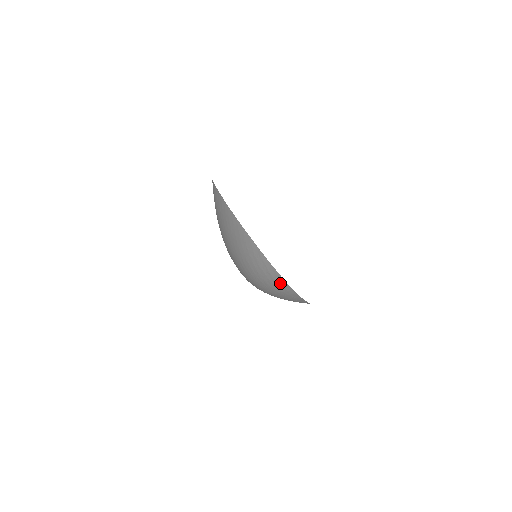
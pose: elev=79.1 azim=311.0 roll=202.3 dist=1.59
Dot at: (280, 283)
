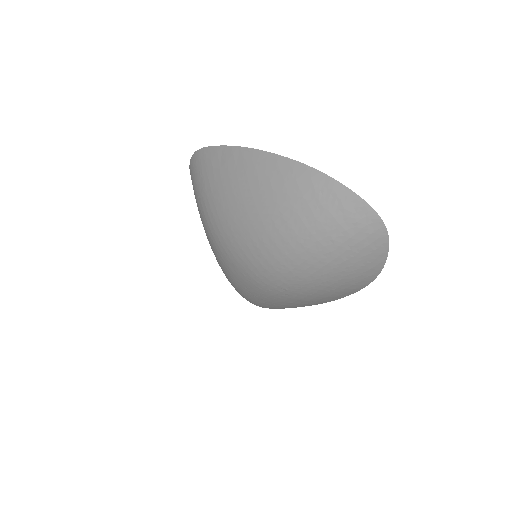
Dot at: (362, 221)
